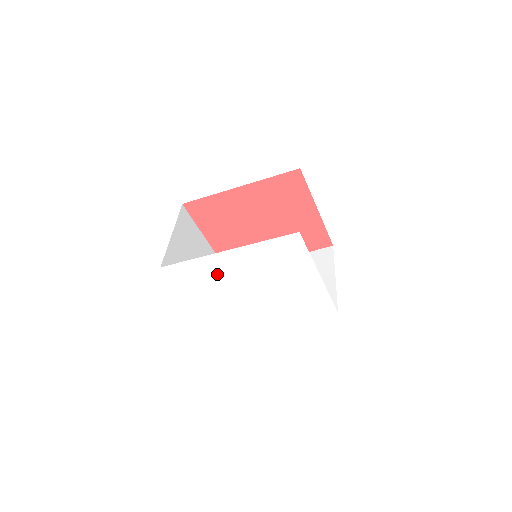
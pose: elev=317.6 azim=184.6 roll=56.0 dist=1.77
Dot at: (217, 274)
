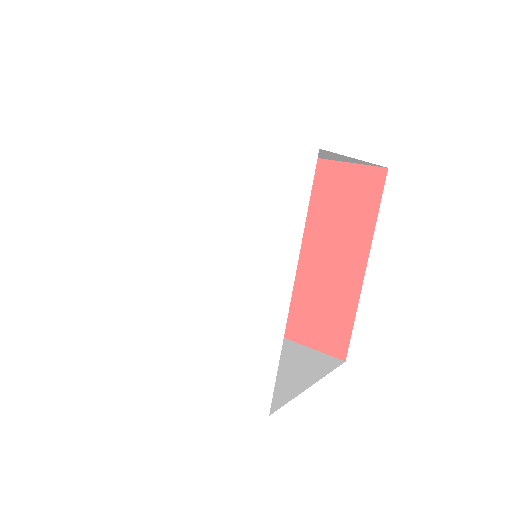
Dot at: (160, 284)
